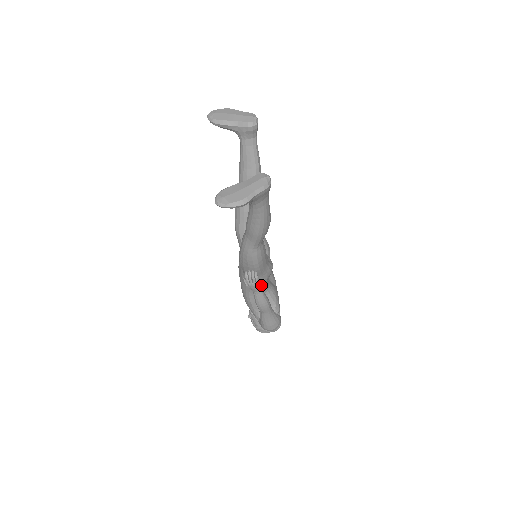
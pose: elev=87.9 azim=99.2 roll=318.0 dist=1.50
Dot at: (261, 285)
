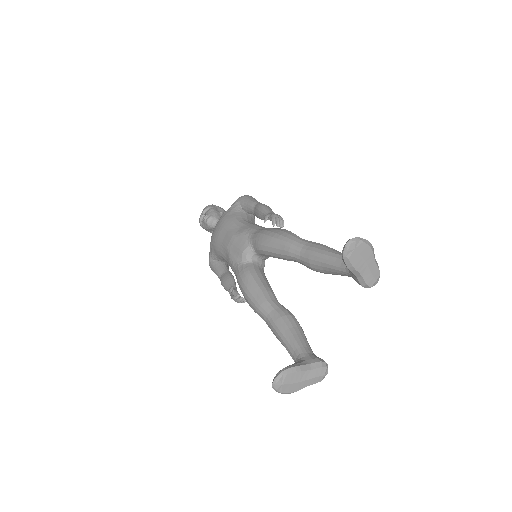
Dot at: occluded
